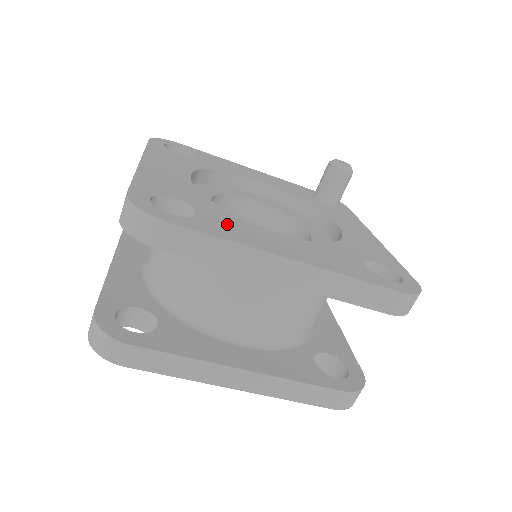
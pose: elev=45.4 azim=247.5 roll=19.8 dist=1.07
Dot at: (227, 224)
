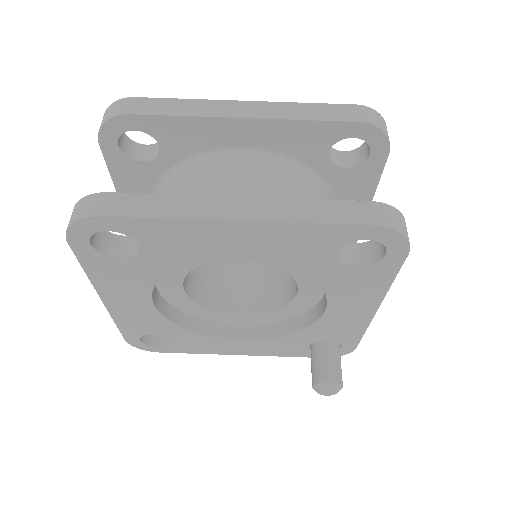
Dot at: occluded
